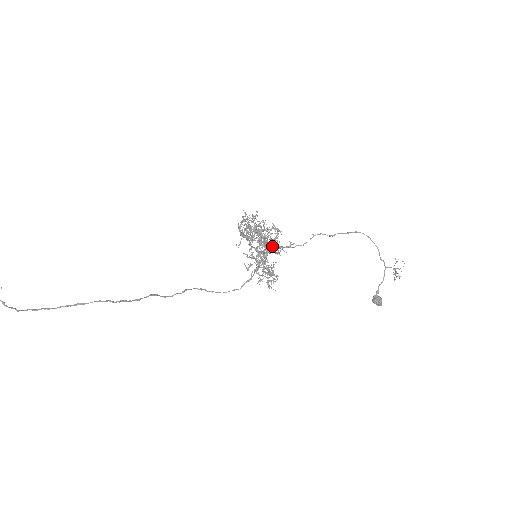
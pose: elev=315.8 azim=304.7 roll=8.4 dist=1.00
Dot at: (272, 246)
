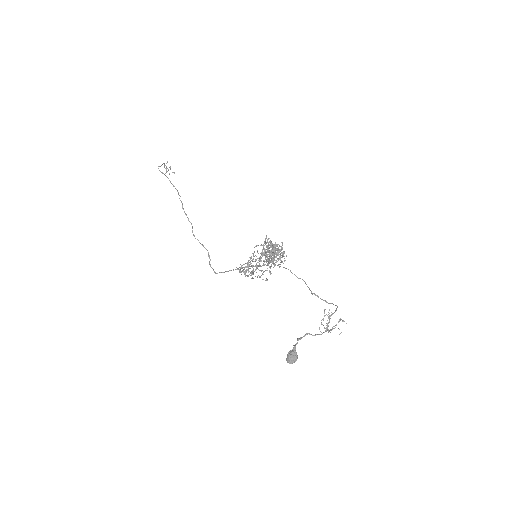
Dot at: (271, 257)
